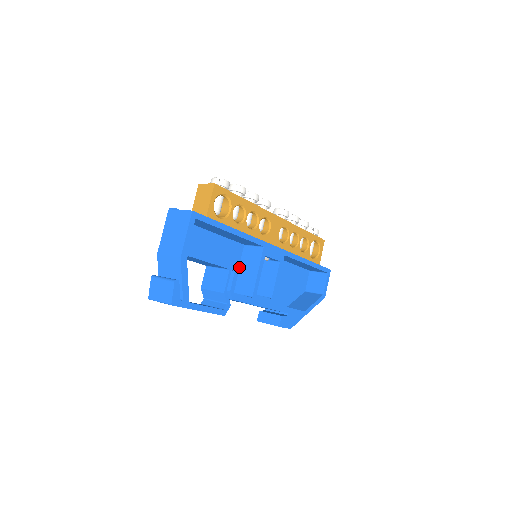
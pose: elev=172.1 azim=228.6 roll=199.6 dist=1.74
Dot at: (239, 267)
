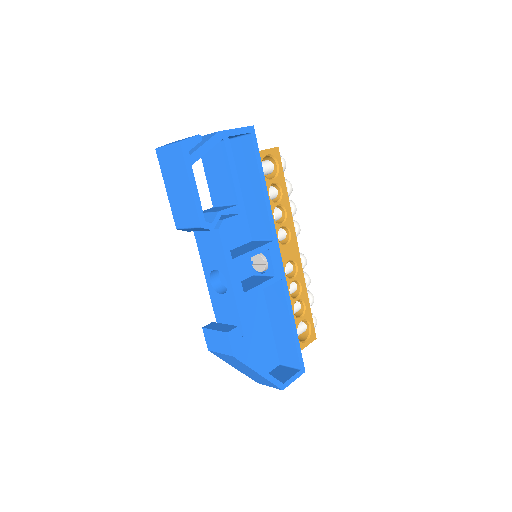
Dot at: (245, 217)
